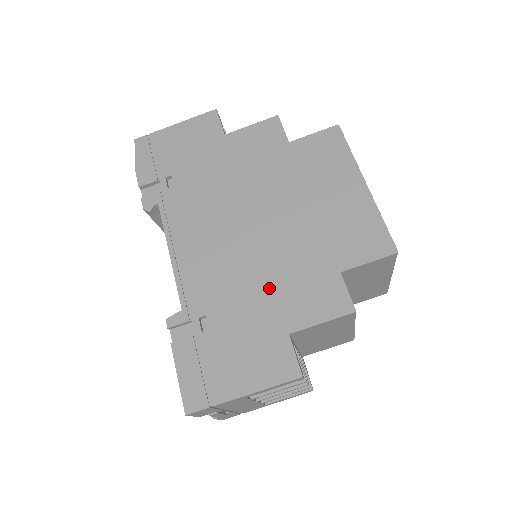
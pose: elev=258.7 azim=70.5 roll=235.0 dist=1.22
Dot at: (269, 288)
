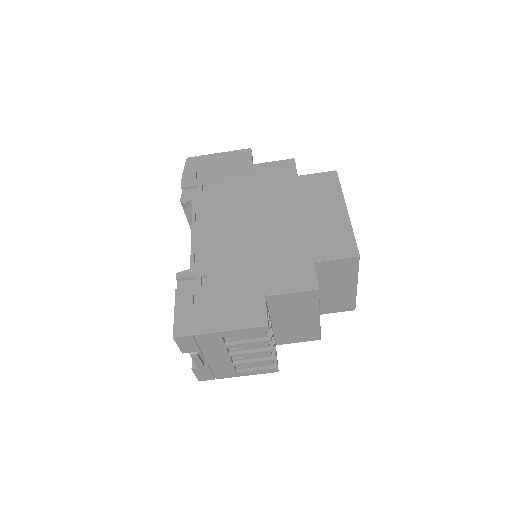
Dot at: (259, 264)
